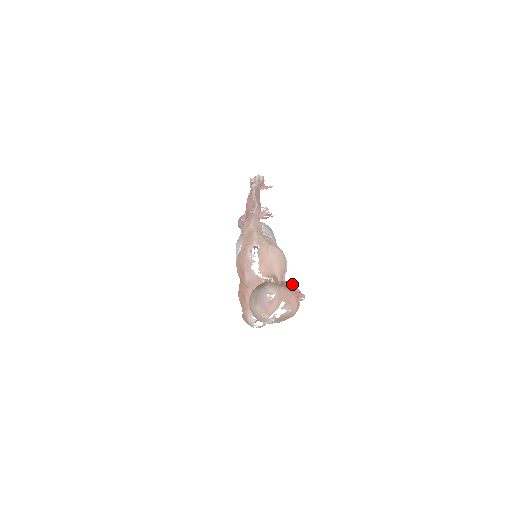
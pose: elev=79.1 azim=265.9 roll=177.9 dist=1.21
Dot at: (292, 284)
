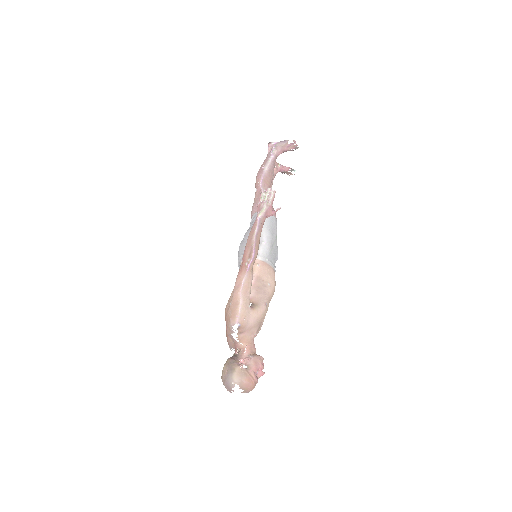
Dot at: (257, 363)
